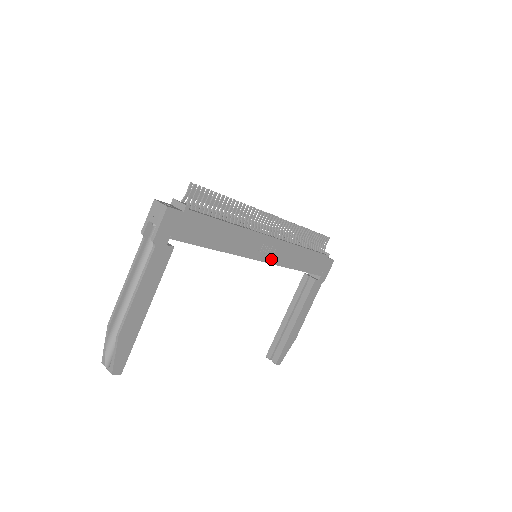
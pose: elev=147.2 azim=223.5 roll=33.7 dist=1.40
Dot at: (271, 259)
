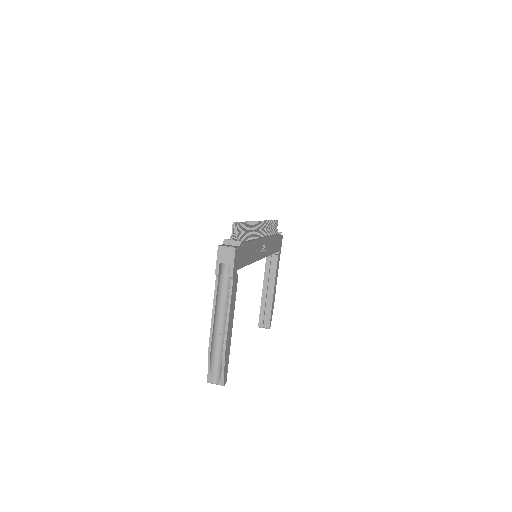
Dot at: (265, 254)
